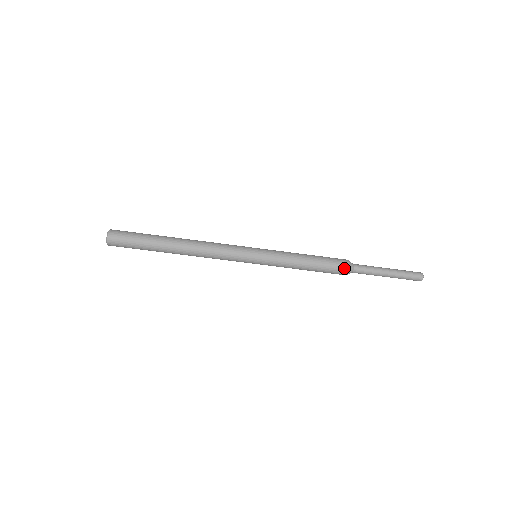
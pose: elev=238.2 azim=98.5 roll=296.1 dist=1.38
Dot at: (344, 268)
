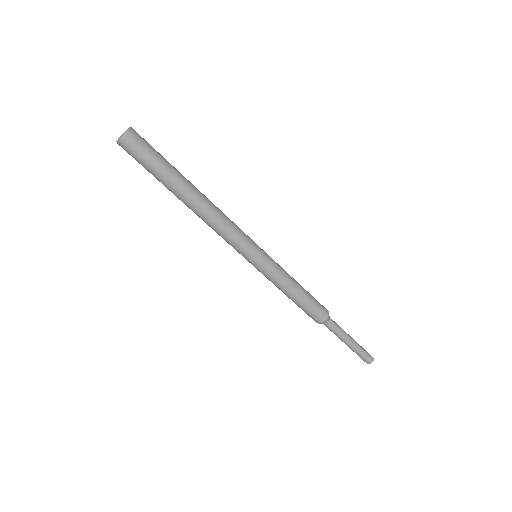
Dot at: (325, 314)
